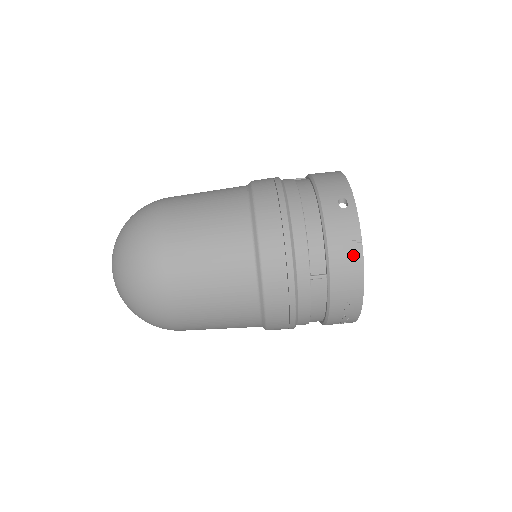
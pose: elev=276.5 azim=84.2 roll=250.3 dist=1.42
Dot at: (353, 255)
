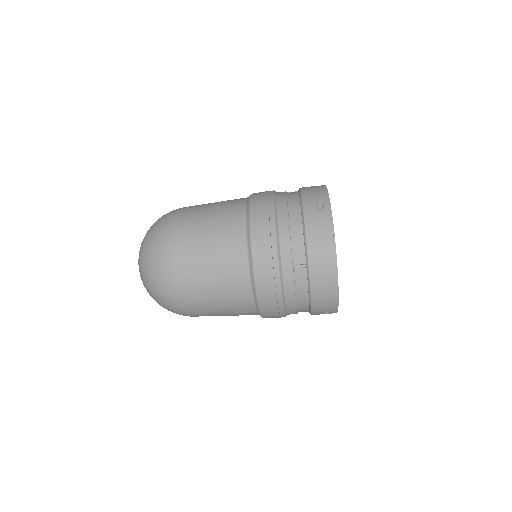
Dot at: (327, 248)
